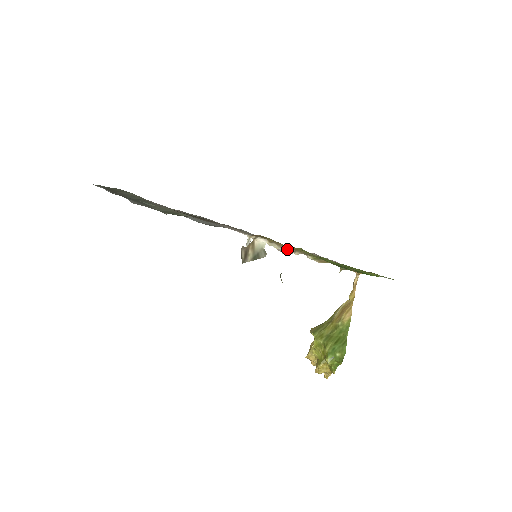
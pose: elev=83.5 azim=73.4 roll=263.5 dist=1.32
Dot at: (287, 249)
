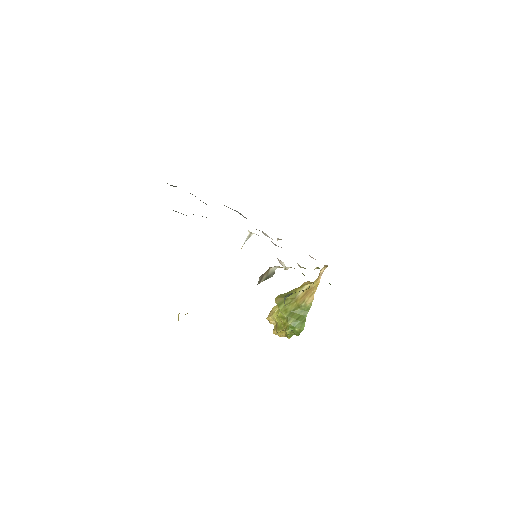
Dot at: (289, 267)
